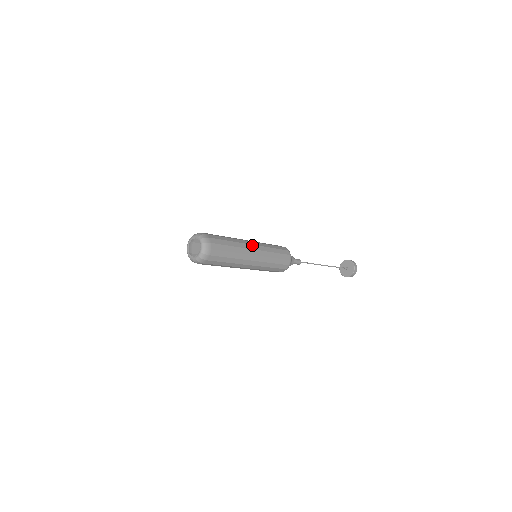
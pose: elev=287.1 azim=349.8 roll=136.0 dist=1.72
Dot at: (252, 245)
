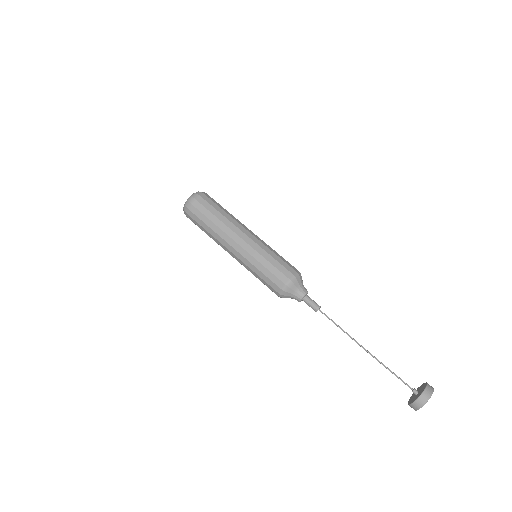
Dot at: (248, 231)
